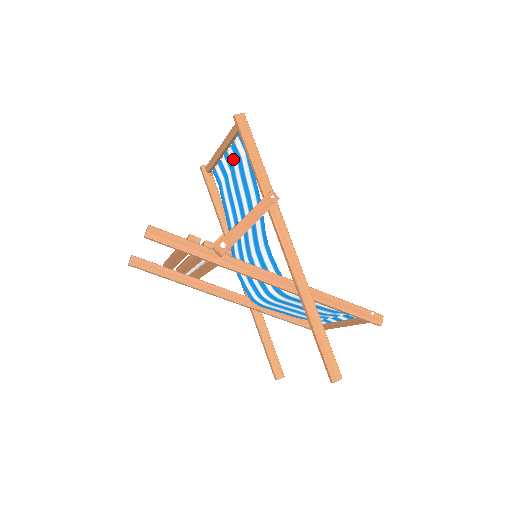
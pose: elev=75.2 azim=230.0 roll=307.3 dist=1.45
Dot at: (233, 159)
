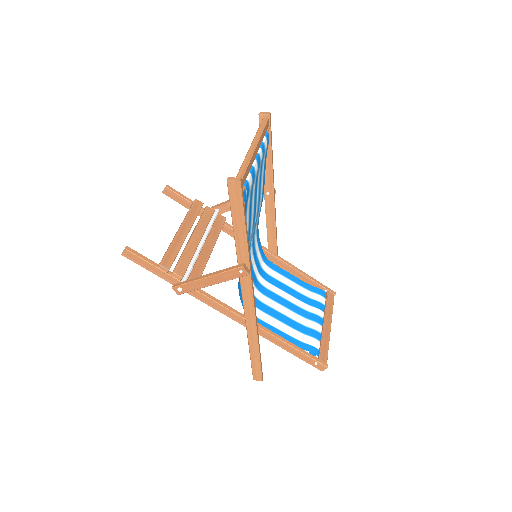
Dot at: occluded
